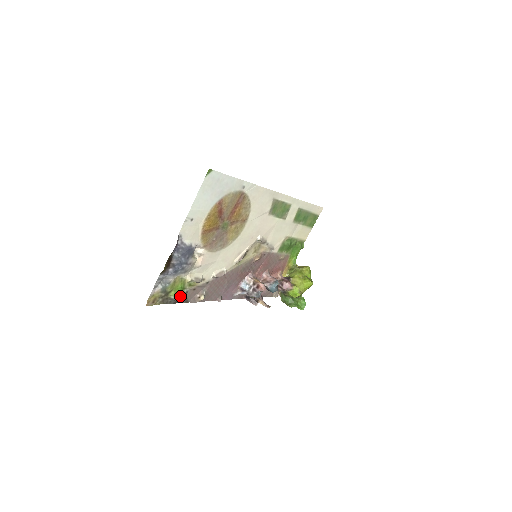
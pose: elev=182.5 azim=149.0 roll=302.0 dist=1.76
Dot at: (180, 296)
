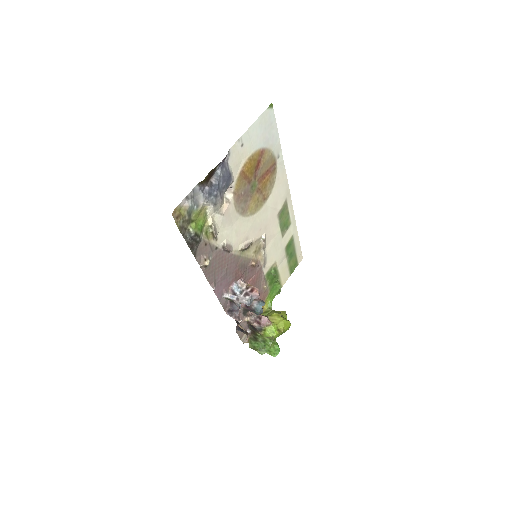
Dot at: (197, 236)
